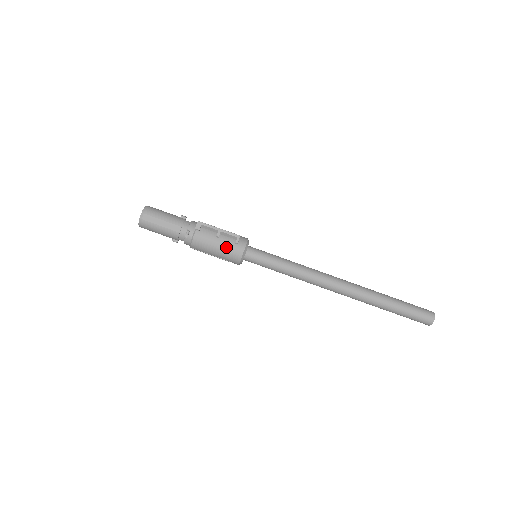
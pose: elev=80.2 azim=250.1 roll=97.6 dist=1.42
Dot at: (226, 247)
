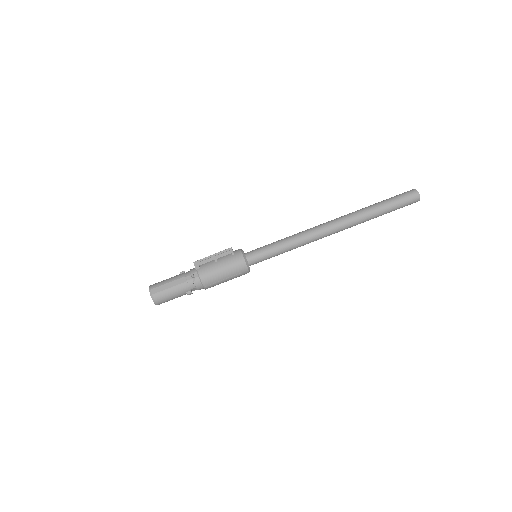
Dot at: (228, 262)
